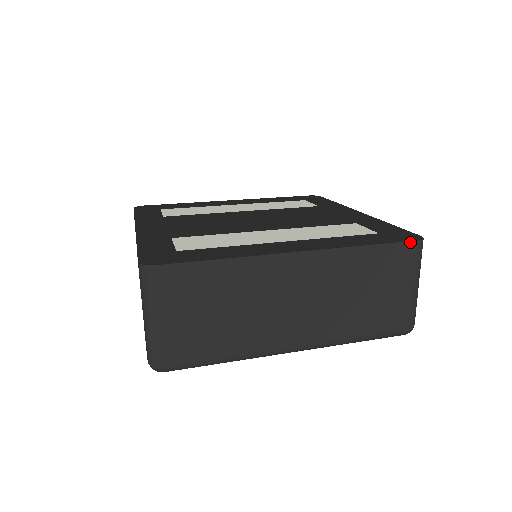
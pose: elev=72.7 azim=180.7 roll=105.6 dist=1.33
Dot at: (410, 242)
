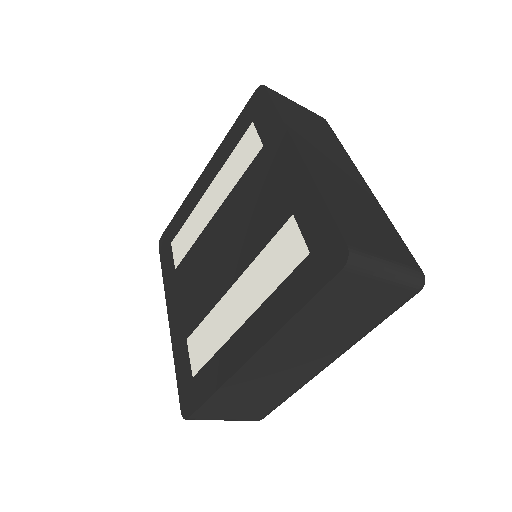
Dot at: (336, 276)
